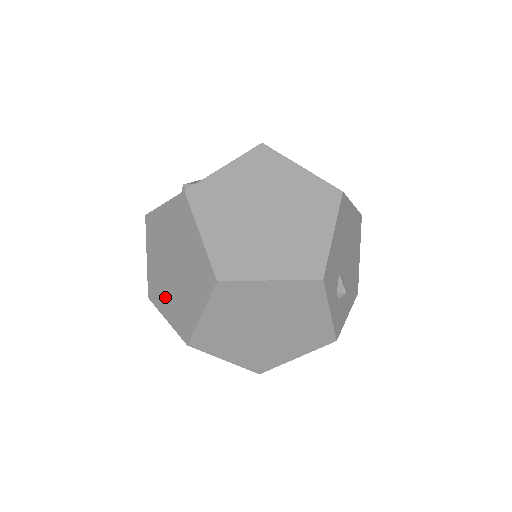
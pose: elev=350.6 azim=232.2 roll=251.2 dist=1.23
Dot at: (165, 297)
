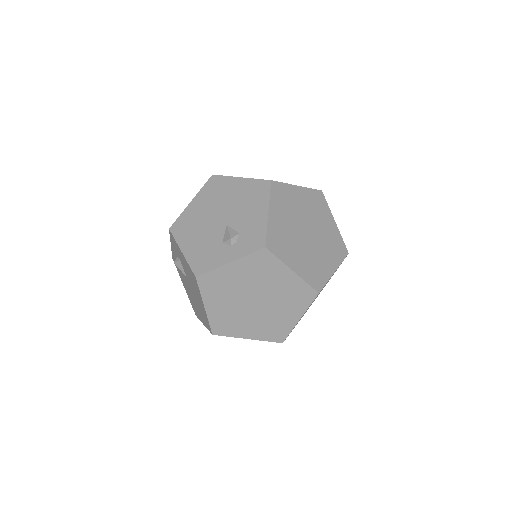
Dot at: (244, 325)
